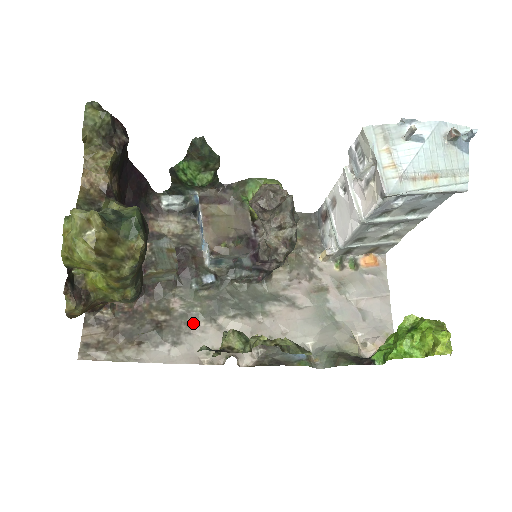
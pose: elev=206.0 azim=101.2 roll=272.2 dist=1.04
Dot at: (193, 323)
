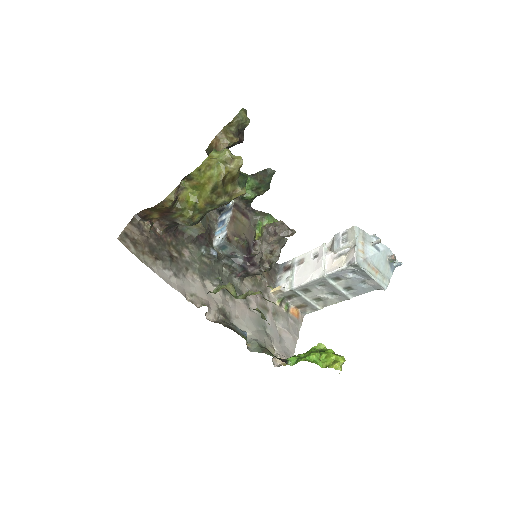
Dot at: (190, 272)
